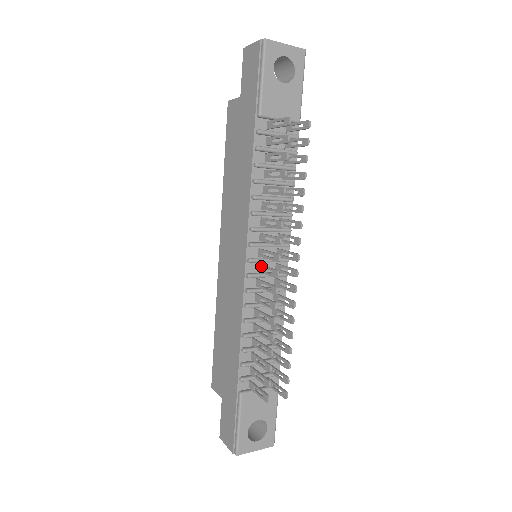
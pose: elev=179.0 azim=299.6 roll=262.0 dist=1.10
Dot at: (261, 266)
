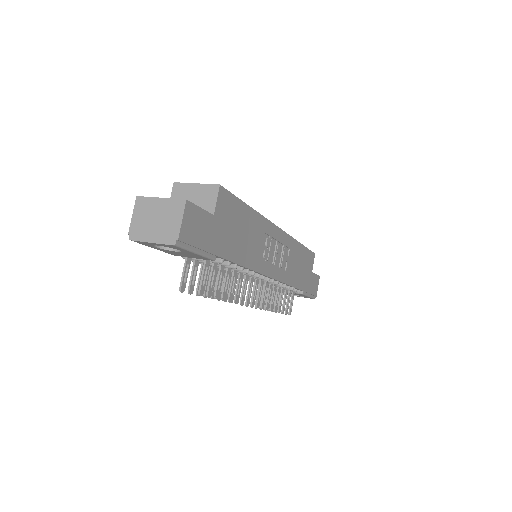
Dot at: occluded
